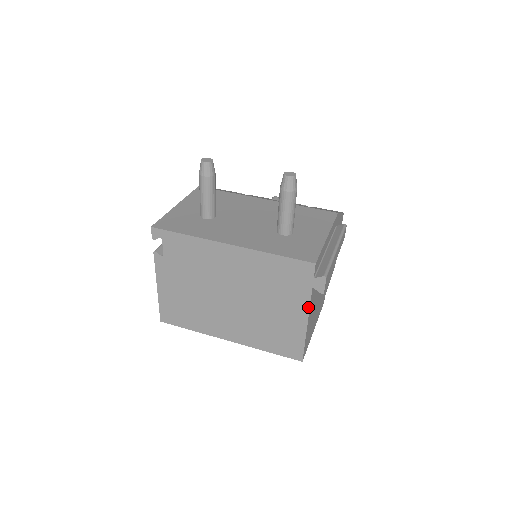
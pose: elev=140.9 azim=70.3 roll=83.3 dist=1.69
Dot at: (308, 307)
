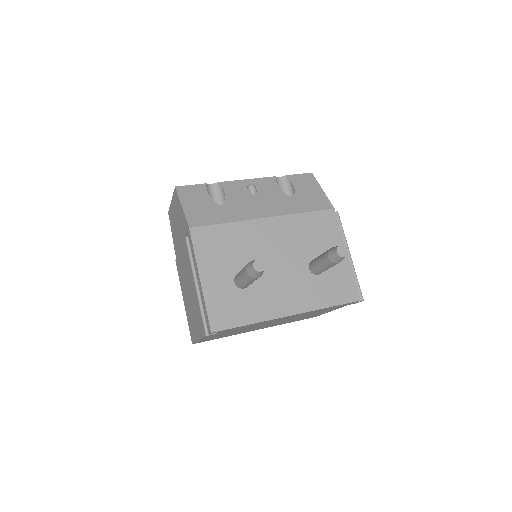
Dot at: (338, 308)
